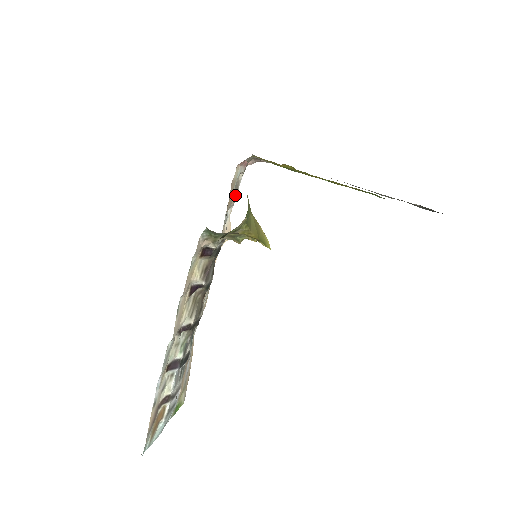
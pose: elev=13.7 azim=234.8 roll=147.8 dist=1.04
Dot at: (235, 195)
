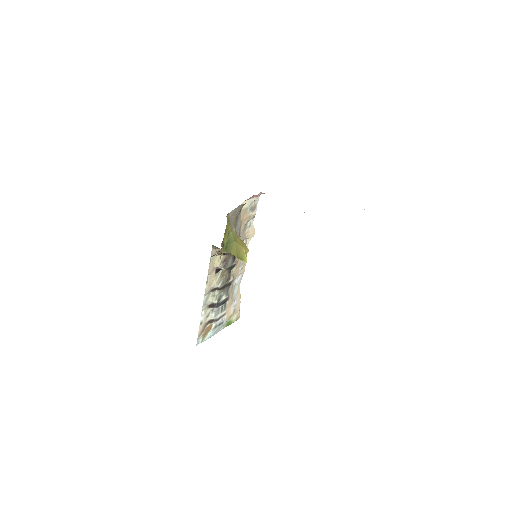
Dot at: (253, 212)
